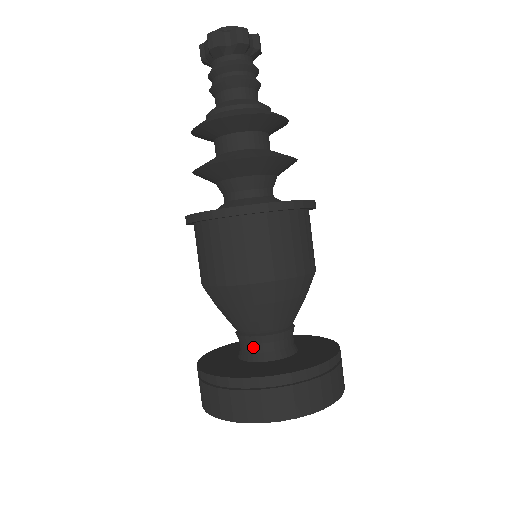
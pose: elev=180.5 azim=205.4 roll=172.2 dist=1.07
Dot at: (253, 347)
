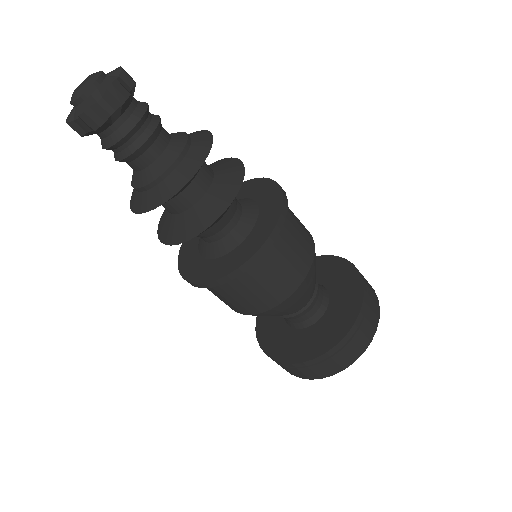
Dot at: (303, 318)
